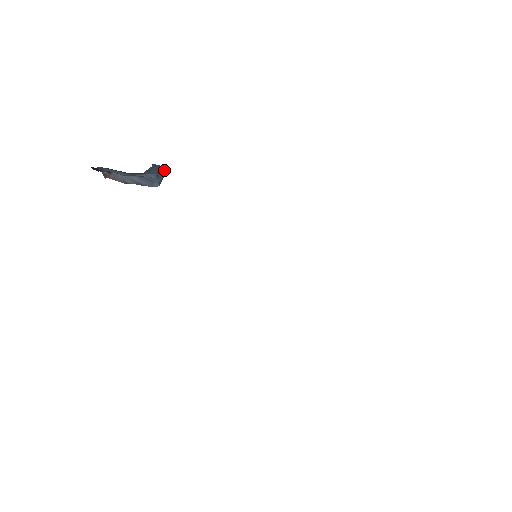
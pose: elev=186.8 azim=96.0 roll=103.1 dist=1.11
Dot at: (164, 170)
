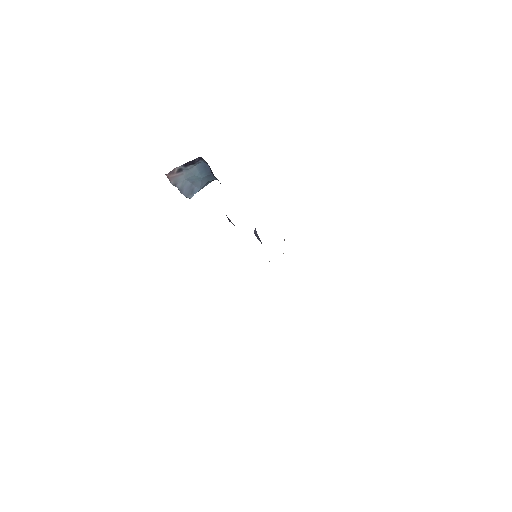
Dot at: occluded
